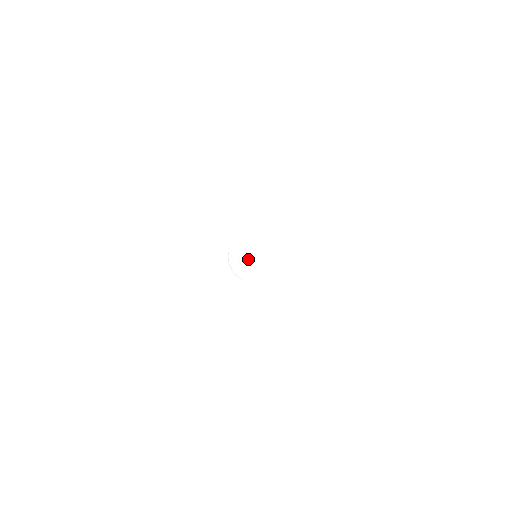
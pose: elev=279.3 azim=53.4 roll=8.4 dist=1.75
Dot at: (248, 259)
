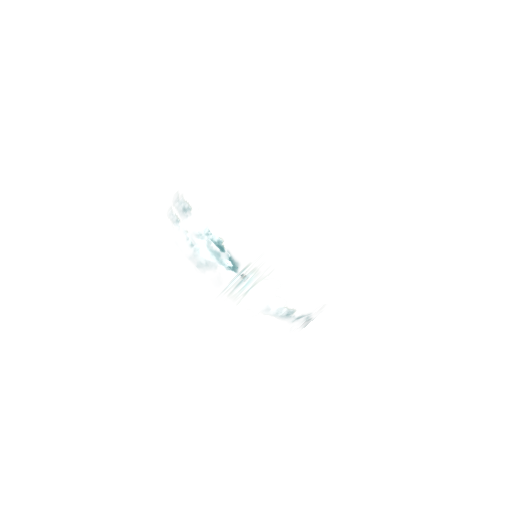
Dot at: occluded
